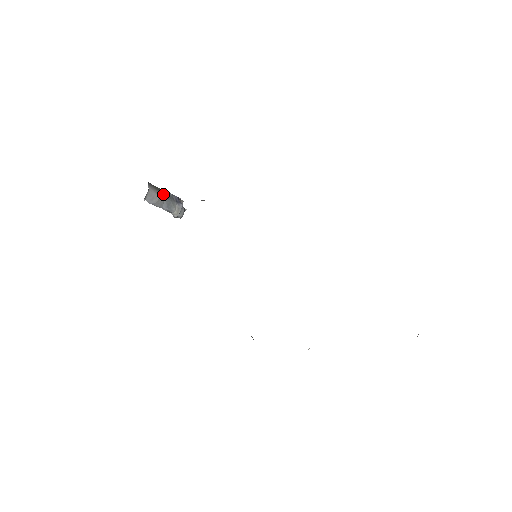
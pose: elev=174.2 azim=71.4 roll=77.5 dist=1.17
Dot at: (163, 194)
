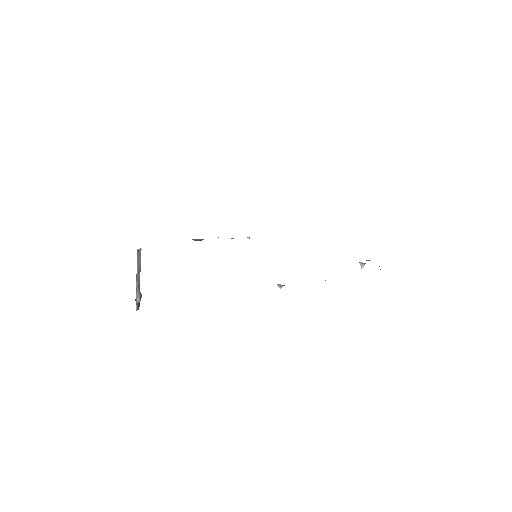
Dot at: occluded
